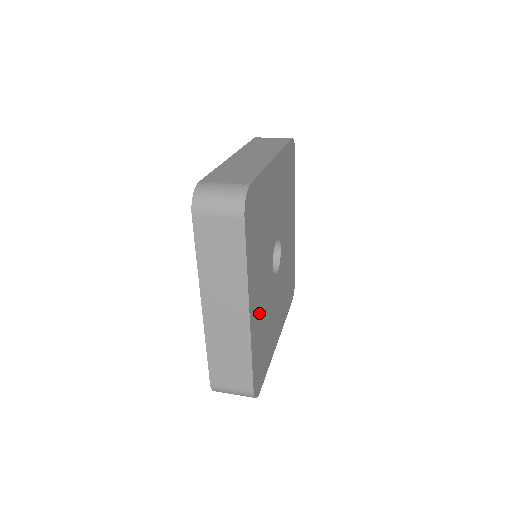
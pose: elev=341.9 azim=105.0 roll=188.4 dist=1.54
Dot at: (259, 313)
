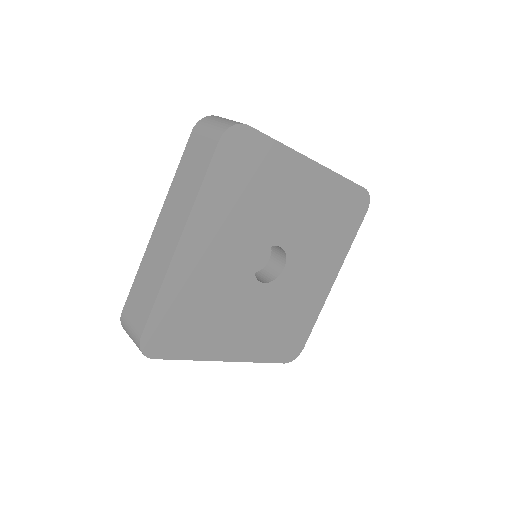
Dot at: (200, 271)
